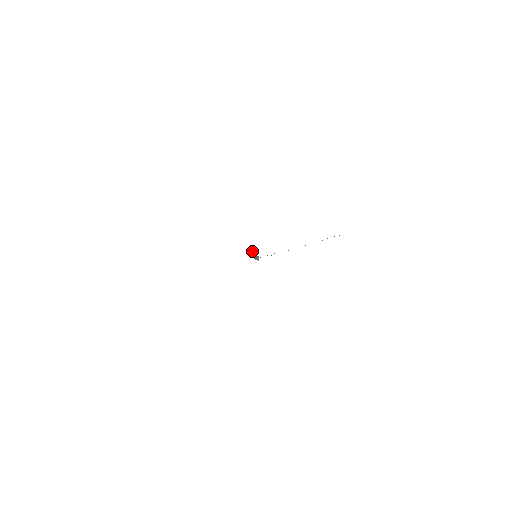
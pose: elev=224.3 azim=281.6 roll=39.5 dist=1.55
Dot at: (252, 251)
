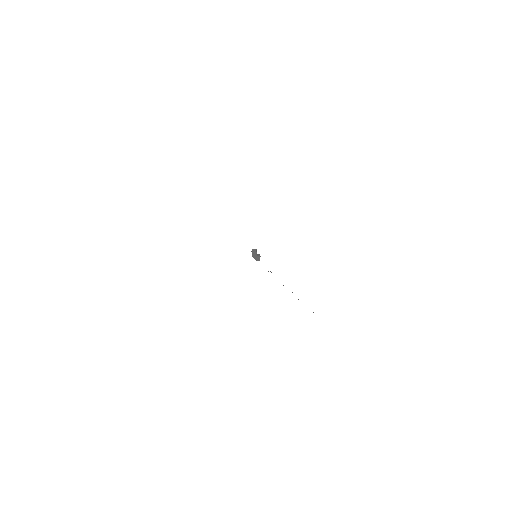
Dot at: occluded
